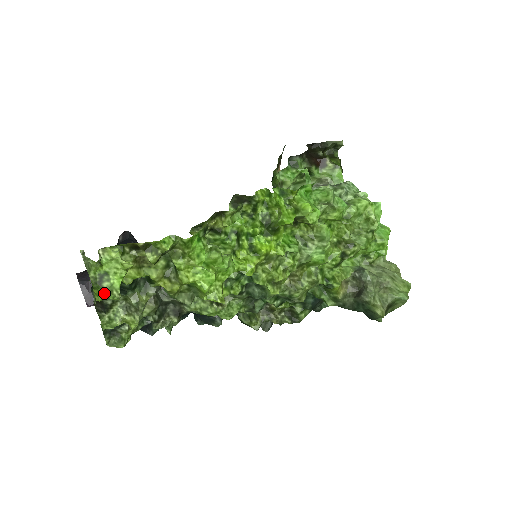
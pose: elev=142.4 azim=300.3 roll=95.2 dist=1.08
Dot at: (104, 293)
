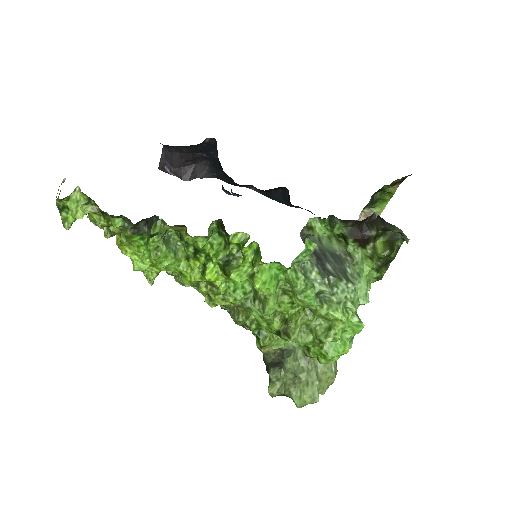
Dot at: (61, 218)
